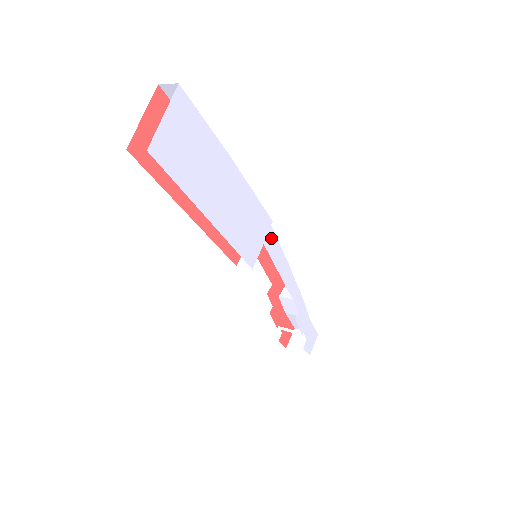
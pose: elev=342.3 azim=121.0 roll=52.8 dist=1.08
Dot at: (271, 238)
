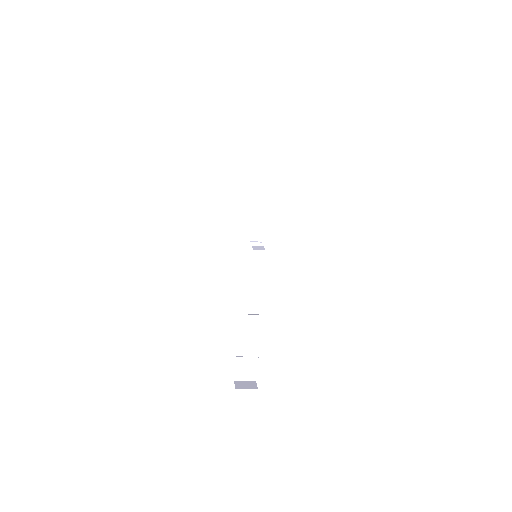
Dot at: occluded
